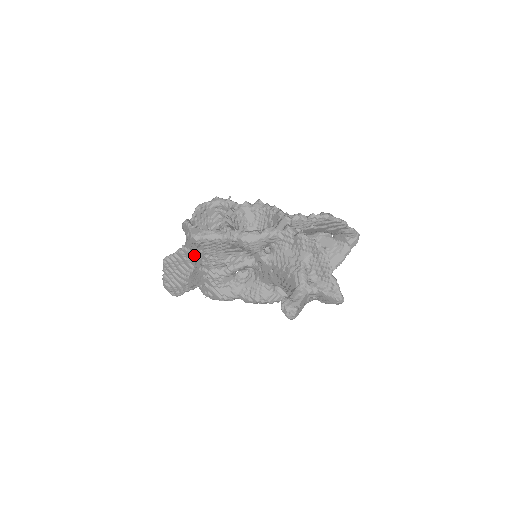
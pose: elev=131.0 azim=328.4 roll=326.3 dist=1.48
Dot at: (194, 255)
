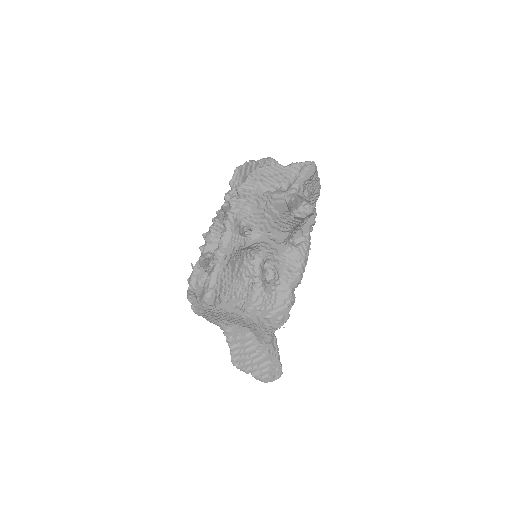
Dot at: (232, 316)
